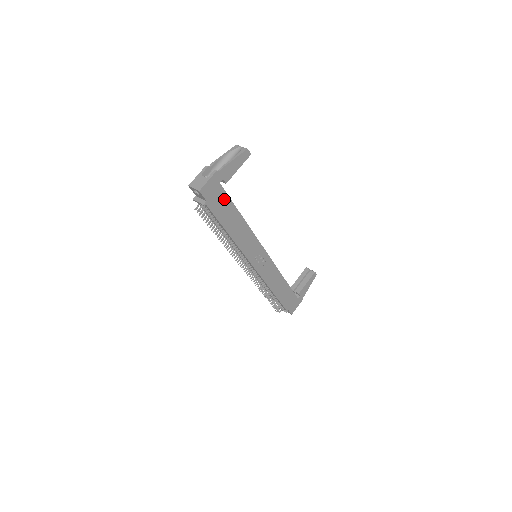
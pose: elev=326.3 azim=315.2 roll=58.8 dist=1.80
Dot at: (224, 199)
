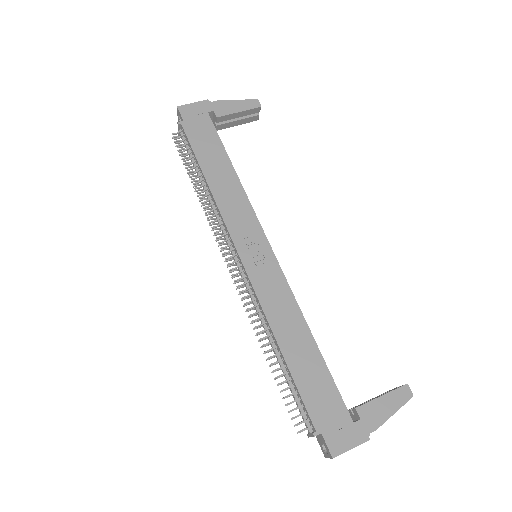
Dot at: (210, 132)
